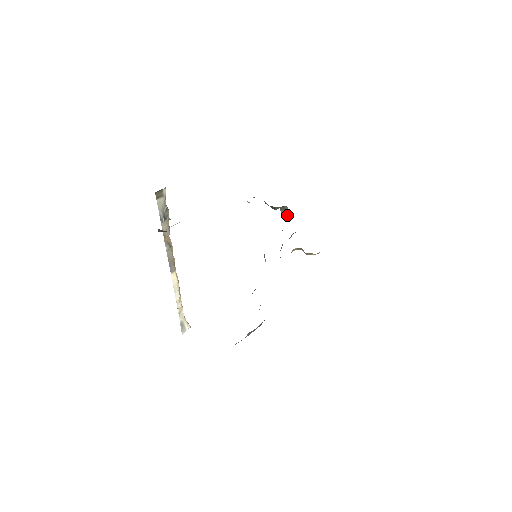
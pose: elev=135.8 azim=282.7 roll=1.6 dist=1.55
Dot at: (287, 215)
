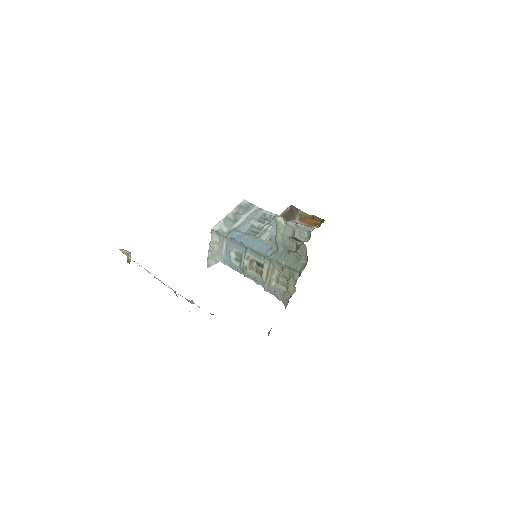
Dot at: occluded
